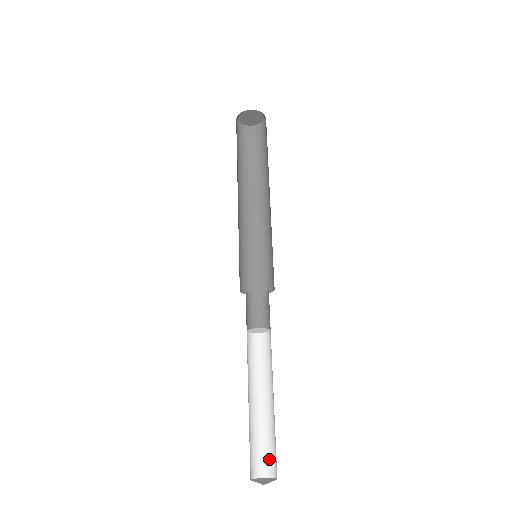
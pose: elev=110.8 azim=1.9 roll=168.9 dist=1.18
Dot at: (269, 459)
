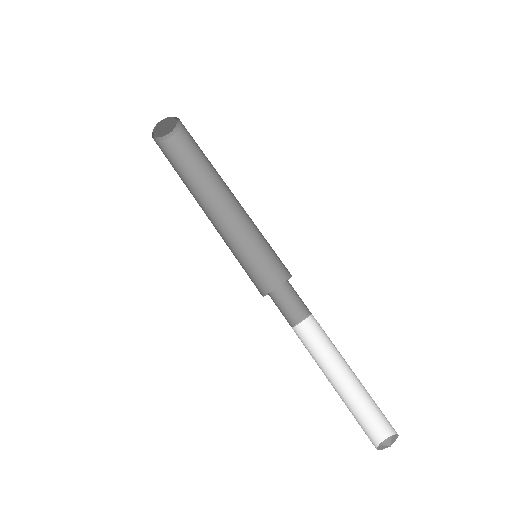
Dot at: (382, 420)
